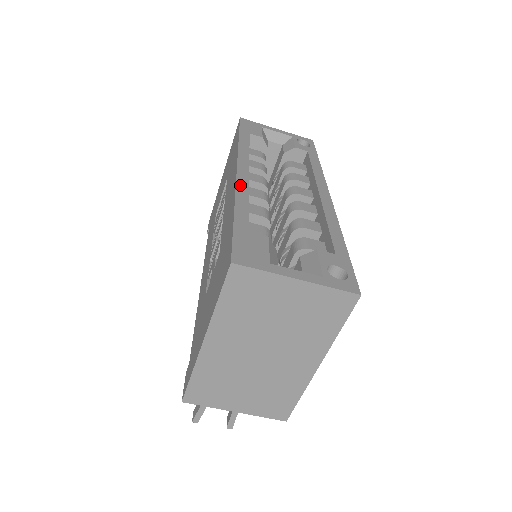
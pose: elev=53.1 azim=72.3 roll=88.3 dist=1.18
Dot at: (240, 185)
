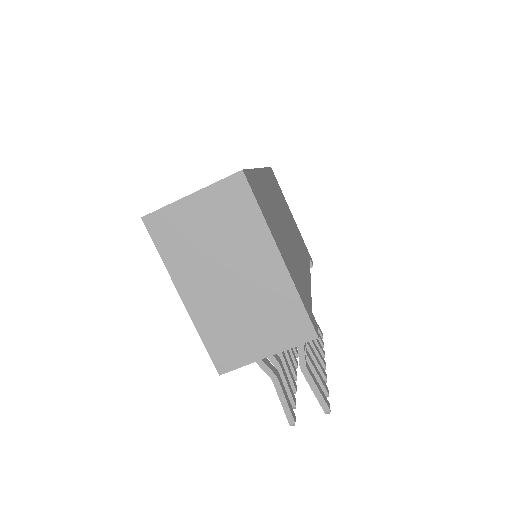
Dot at: occluded
